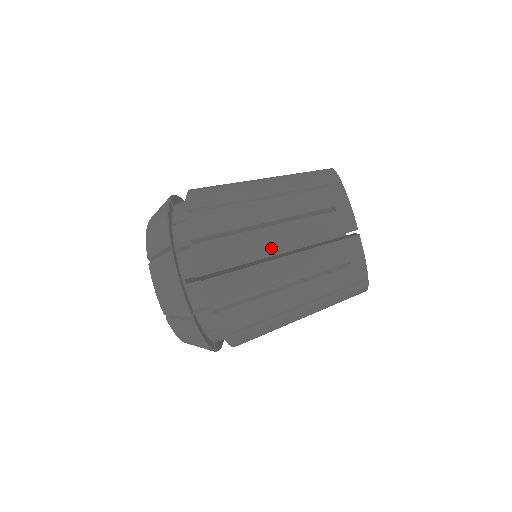
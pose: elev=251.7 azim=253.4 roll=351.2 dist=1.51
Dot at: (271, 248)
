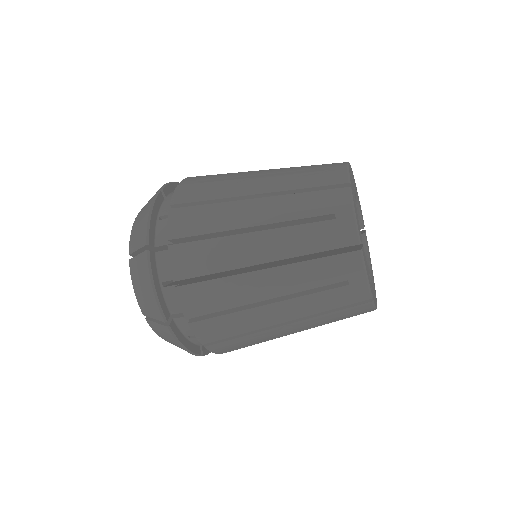
Dot at: occluded
